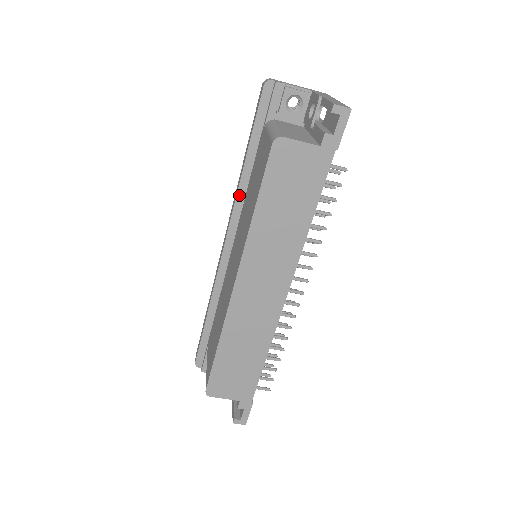
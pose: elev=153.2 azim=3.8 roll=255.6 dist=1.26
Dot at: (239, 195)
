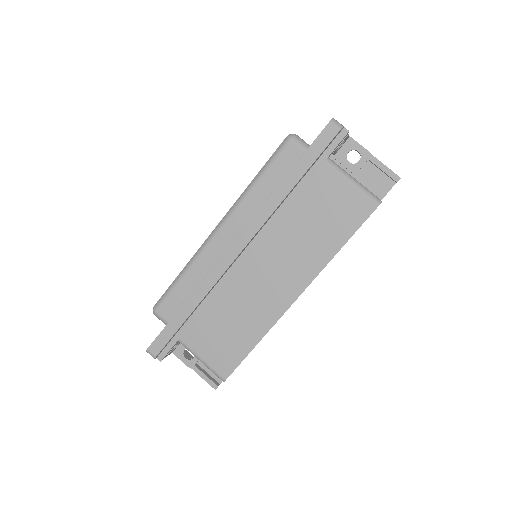
Dot at: (274, 212)
